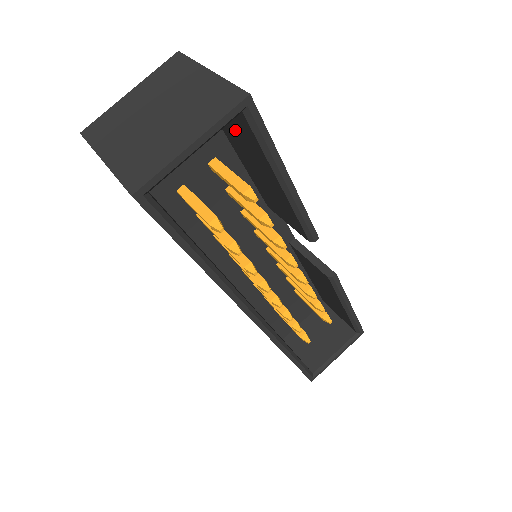
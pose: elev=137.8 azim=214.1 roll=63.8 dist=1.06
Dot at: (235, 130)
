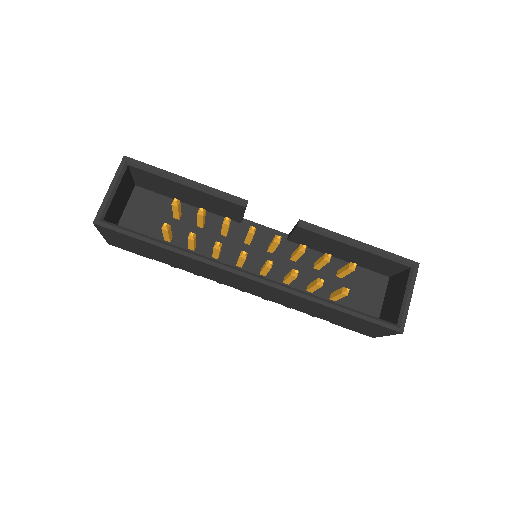
Dot at: (156, 185)
